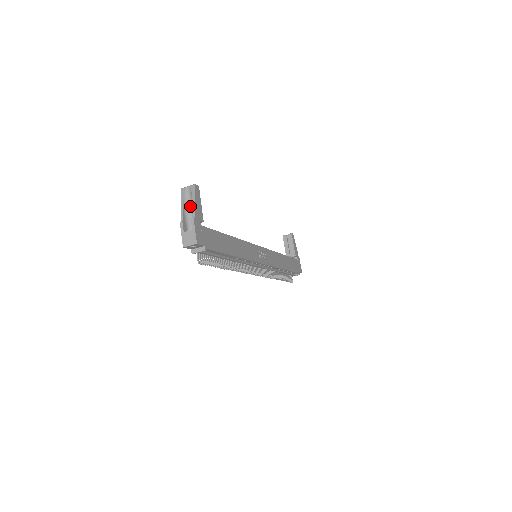
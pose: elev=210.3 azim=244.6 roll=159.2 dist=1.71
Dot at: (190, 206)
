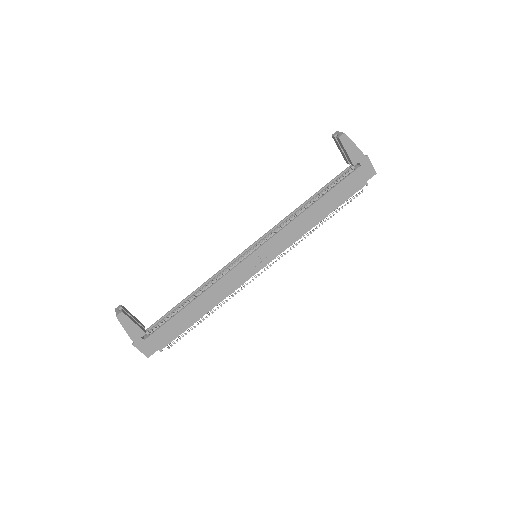
Dot at: occluded
